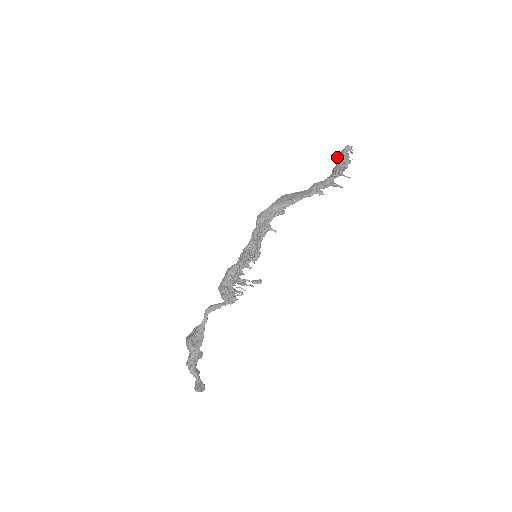
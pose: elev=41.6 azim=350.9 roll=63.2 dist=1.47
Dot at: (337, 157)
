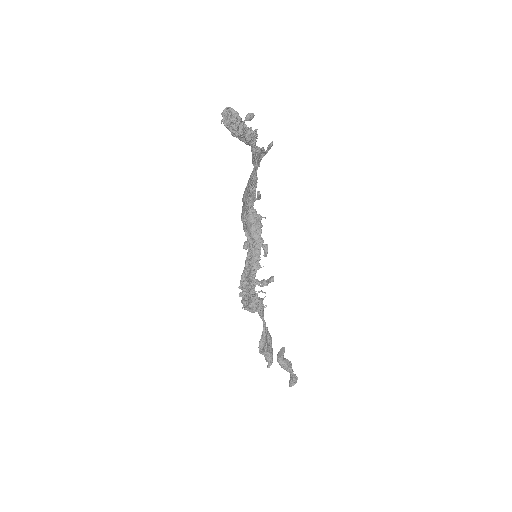
Dot at: occluded
